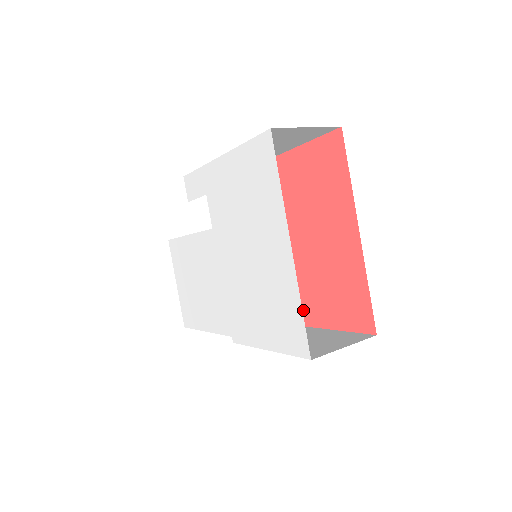
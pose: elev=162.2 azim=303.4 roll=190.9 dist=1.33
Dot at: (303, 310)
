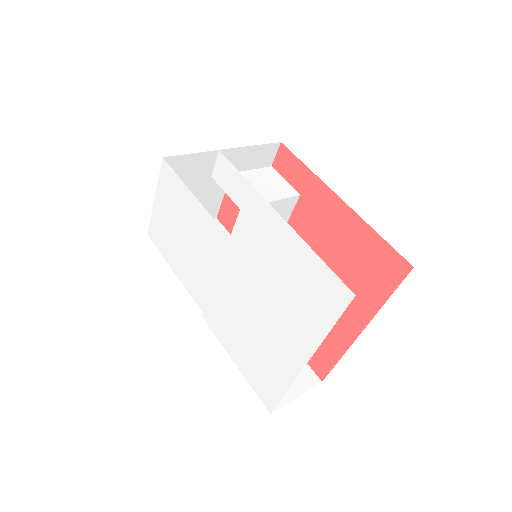
Dot at: occluded
